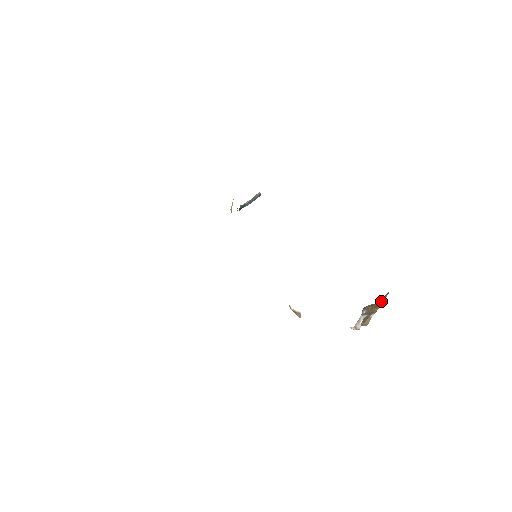
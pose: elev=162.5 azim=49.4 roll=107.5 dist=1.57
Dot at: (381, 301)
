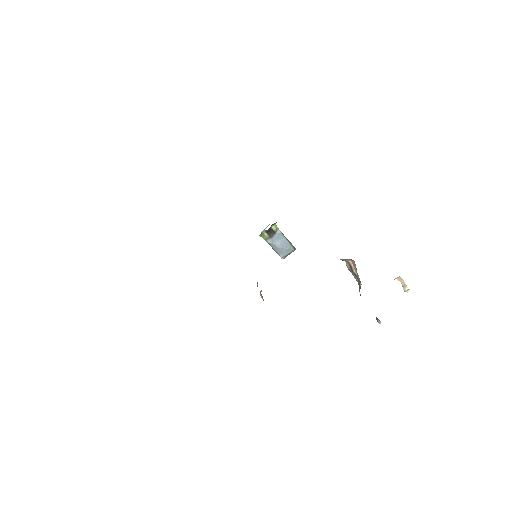
Dot at: occluded
